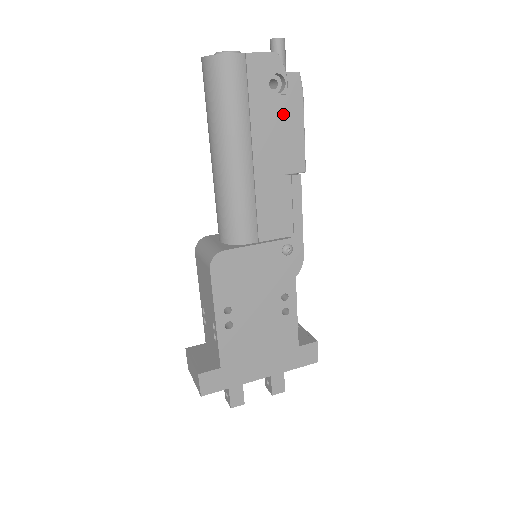
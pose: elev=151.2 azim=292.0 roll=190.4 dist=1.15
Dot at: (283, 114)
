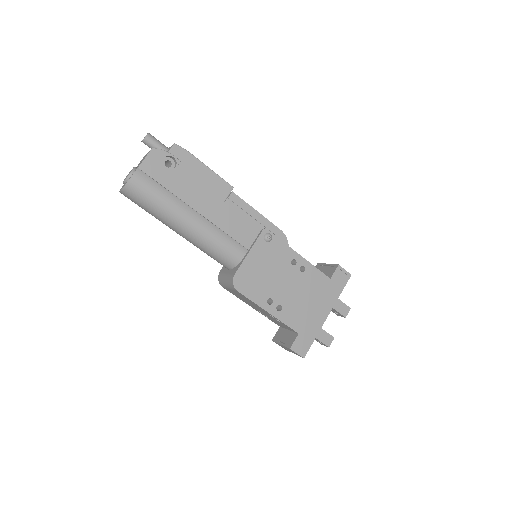
Dot at: (189, 174)
